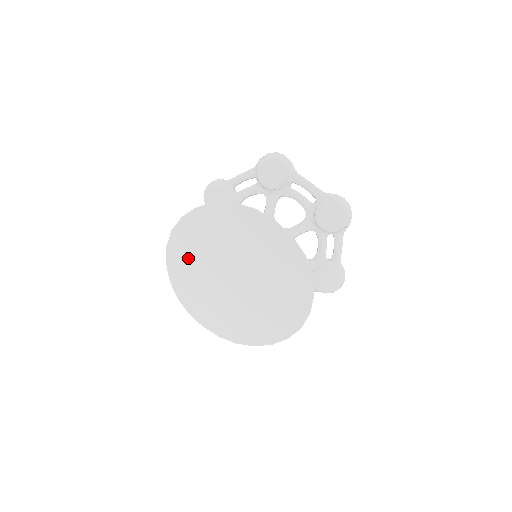
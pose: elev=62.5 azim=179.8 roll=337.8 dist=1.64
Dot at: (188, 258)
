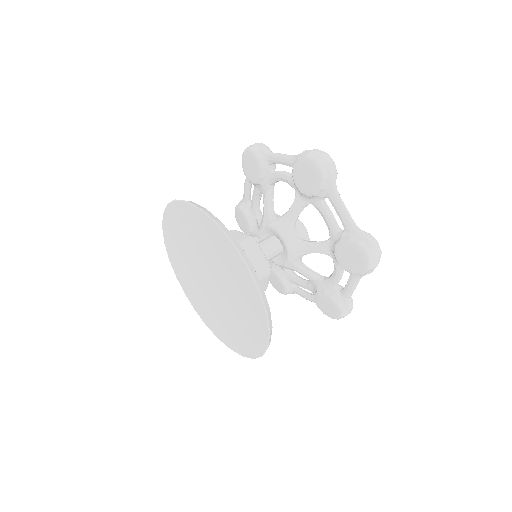
Dot at: (186, 279)
